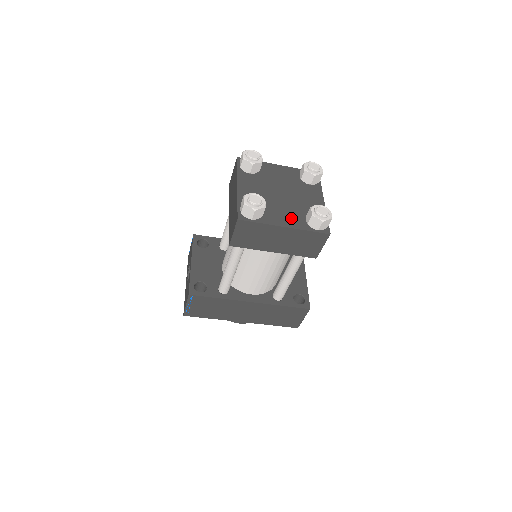
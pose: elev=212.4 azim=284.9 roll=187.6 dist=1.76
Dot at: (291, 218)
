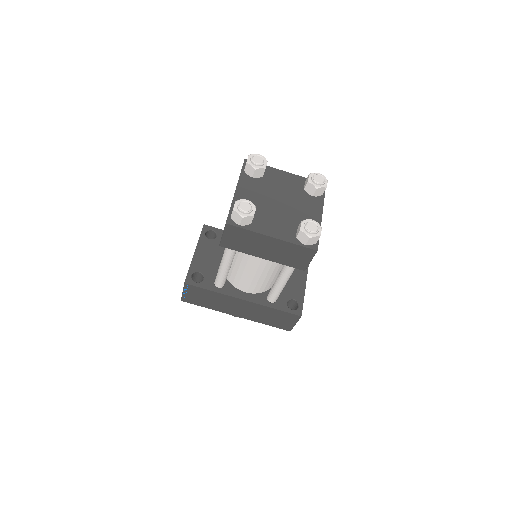
Dot at: (281, 229)
